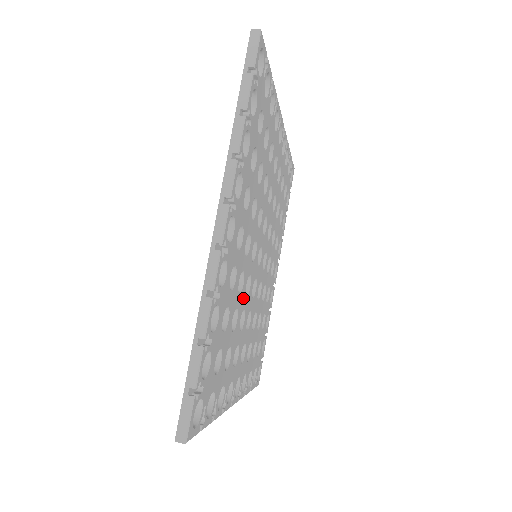
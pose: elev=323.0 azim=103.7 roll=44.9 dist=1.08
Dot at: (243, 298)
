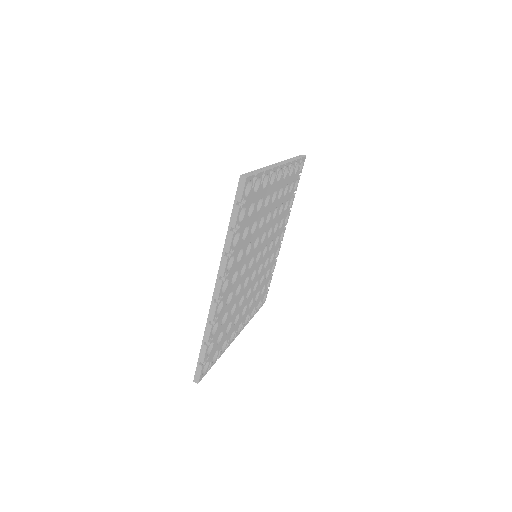
Dot at: (241, 293)
